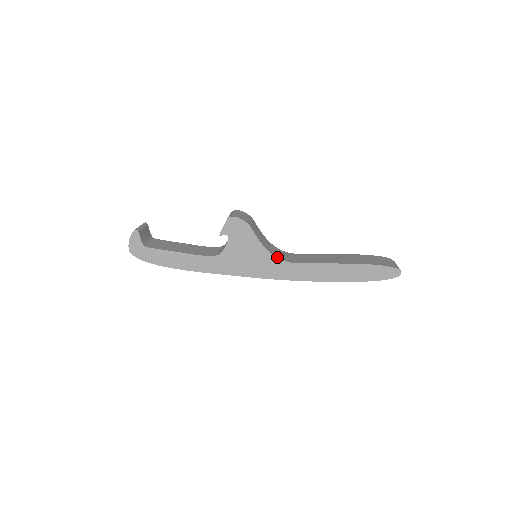
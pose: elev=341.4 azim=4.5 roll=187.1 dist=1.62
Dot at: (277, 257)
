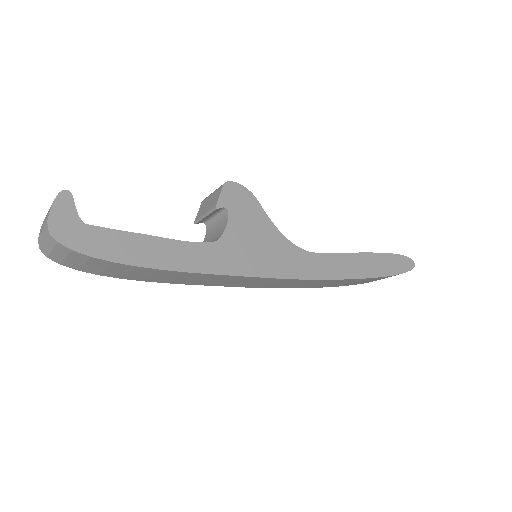
Dot at: (294, 245)
